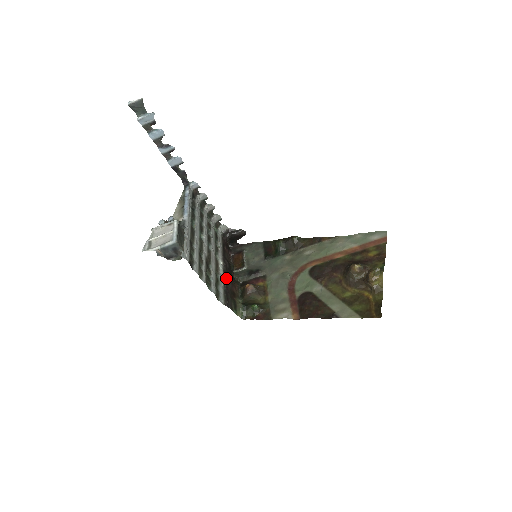
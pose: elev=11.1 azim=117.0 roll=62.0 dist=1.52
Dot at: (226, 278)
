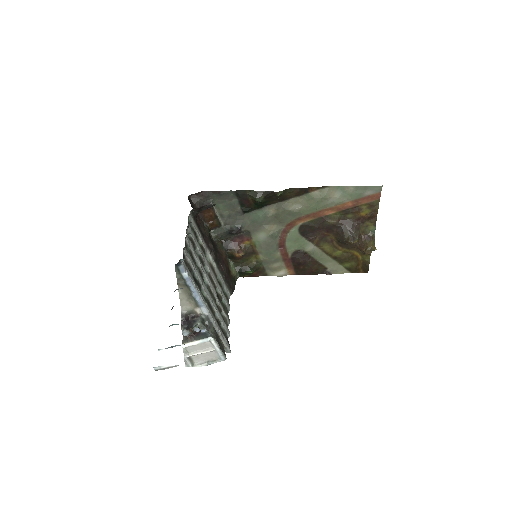
Dot at: (220, 267)
